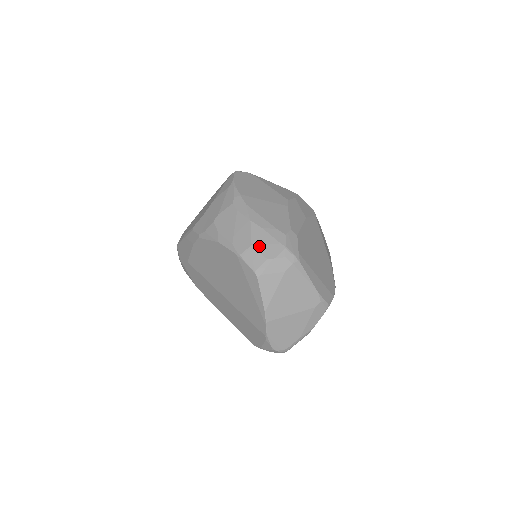
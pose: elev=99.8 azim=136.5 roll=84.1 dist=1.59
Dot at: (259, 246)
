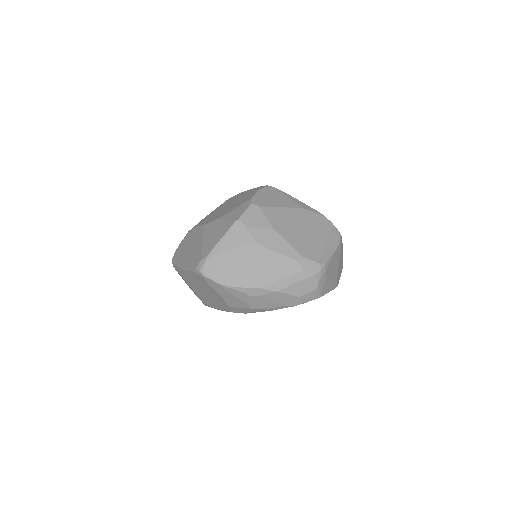
Dot at: (303, 292)
